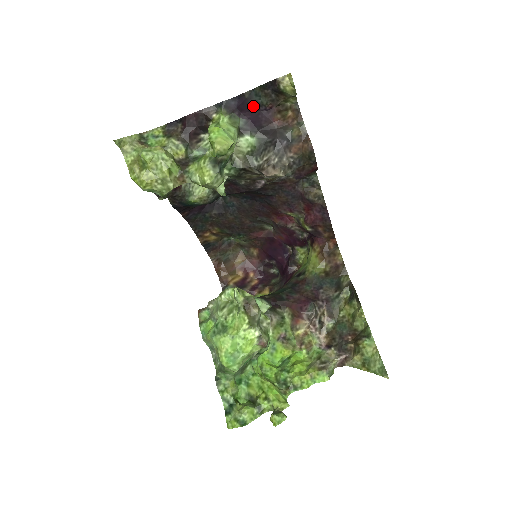
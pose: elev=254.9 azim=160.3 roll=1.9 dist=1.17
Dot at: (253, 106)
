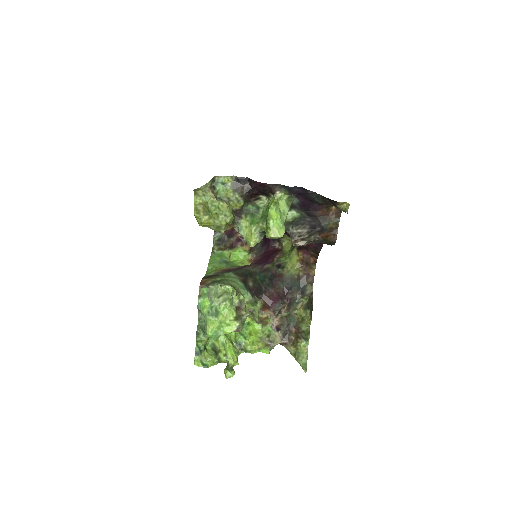
Dot at: (310, 198)
